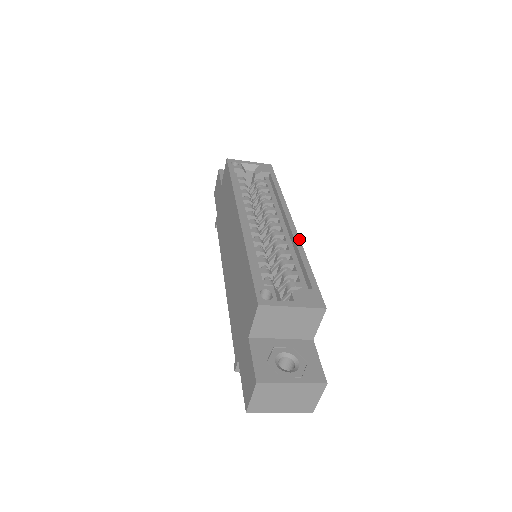
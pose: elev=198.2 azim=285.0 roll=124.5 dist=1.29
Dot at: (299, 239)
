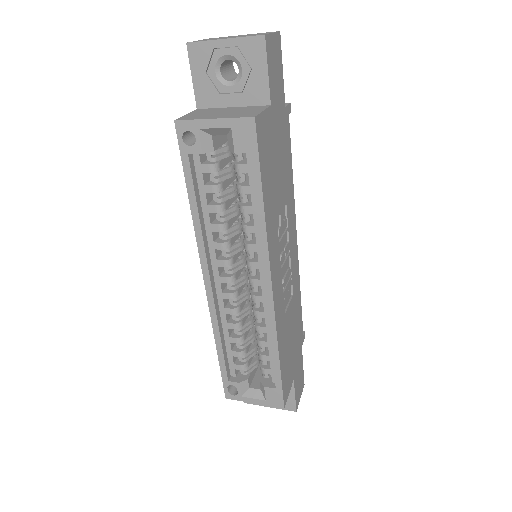
Dot at: (274, 323)
